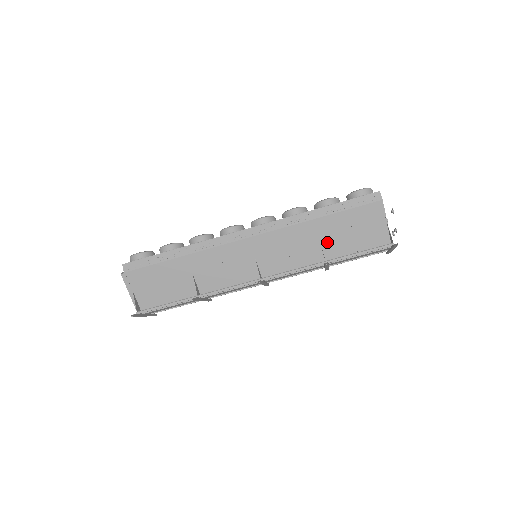
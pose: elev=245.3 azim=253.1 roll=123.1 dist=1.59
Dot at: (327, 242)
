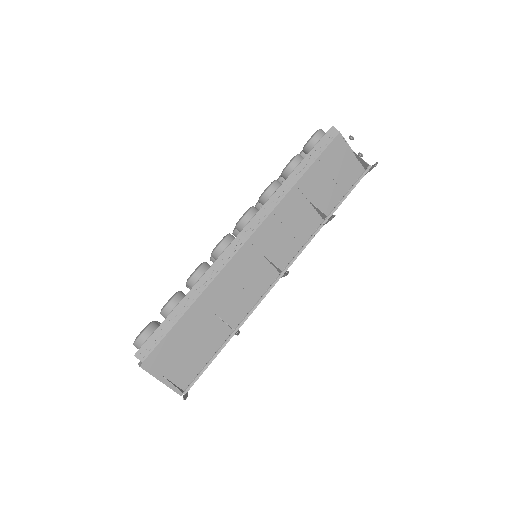
Dot at: (316, 199)
